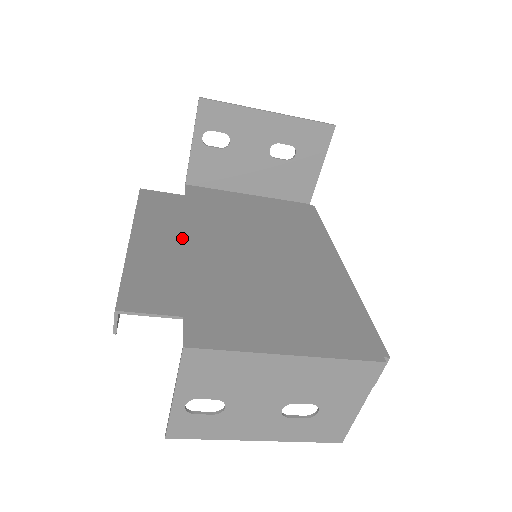
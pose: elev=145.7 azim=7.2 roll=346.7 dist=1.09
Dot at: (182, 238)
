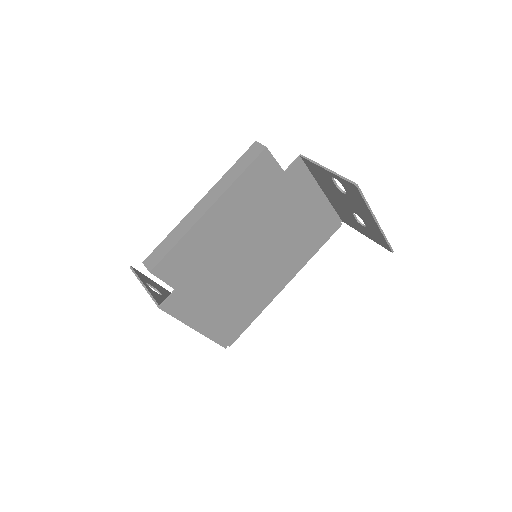
Dot at: (235, 225)
